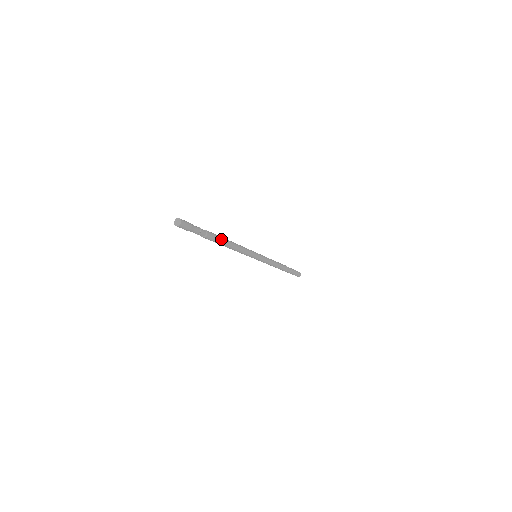
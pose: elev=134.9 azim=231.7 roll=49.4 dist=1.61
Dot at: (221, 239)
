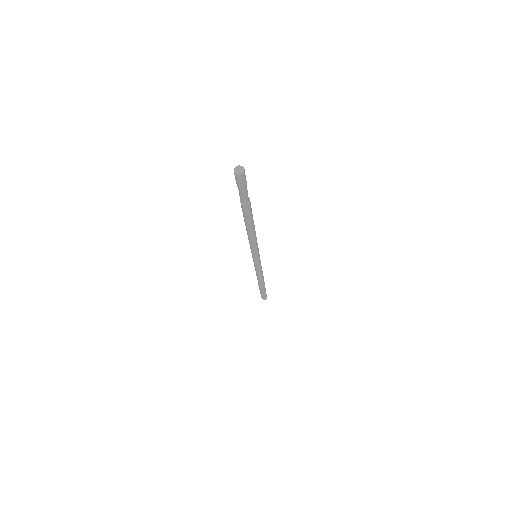
Dot at: (252, 214)
